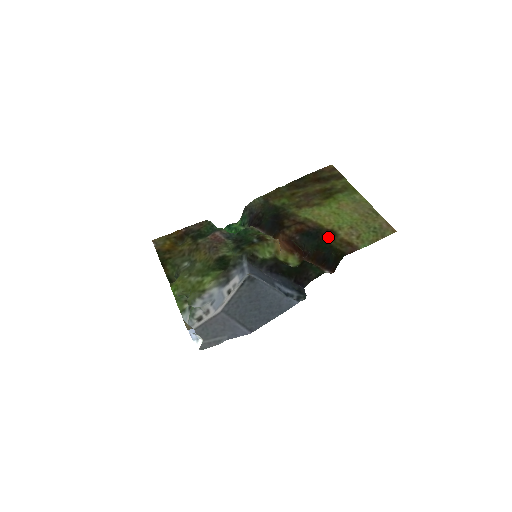
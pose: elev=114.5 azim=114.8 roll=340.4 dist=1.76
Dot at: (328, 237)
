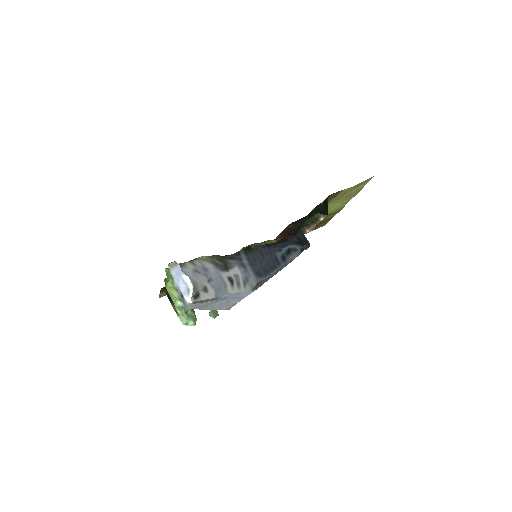
Dot at: occluded
